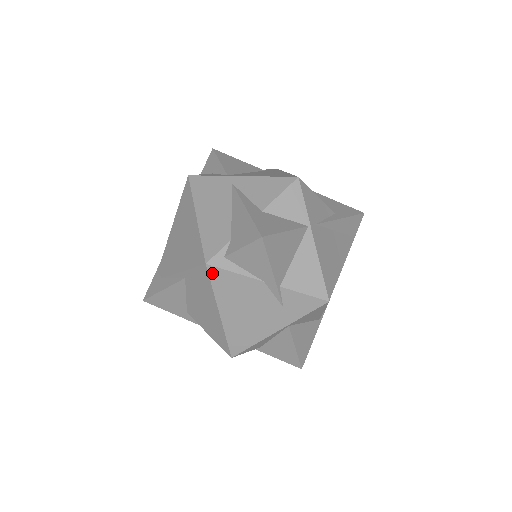
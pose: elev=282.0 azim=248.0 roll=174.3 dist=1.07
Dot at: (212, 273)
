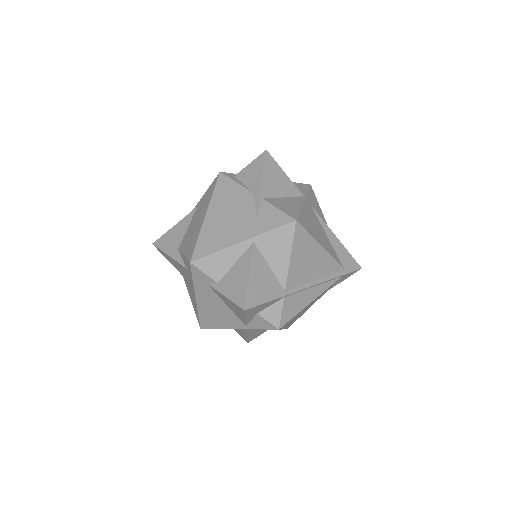
Dot at: (220, 179)
